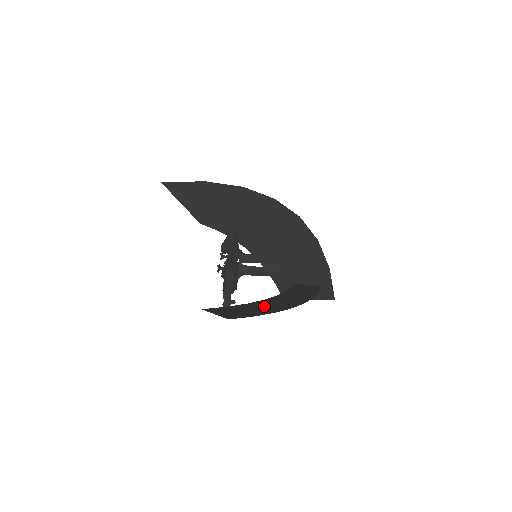
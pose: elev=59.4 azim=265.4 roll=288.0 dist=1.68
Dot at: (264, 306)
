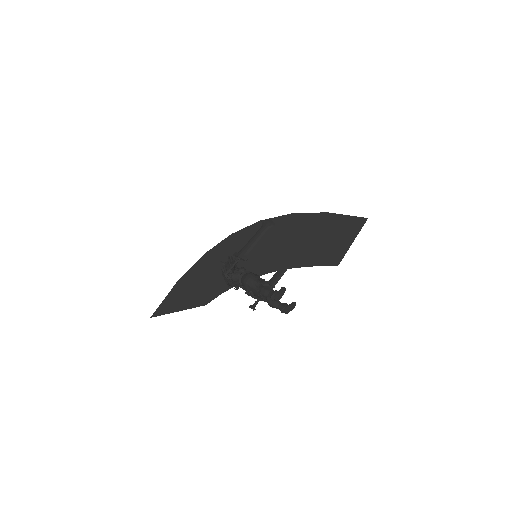
Dot at: occluded
